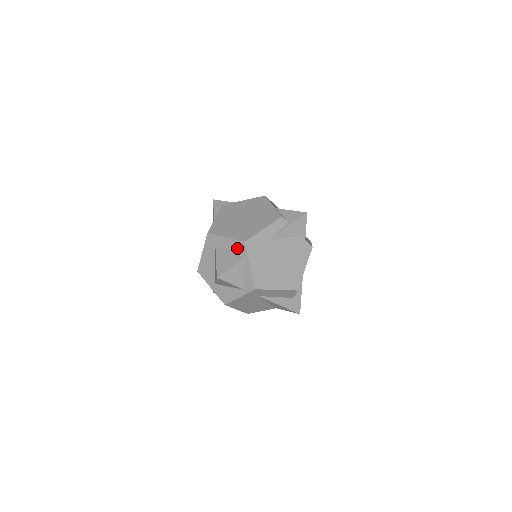
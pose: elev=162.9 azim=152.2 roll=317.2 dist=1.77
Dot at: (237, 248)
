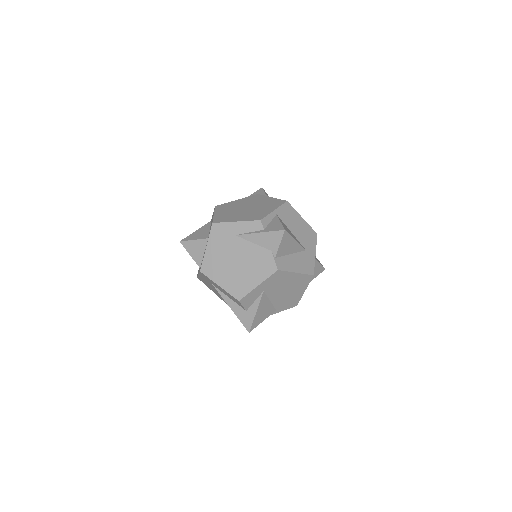
Dot at: occluded
